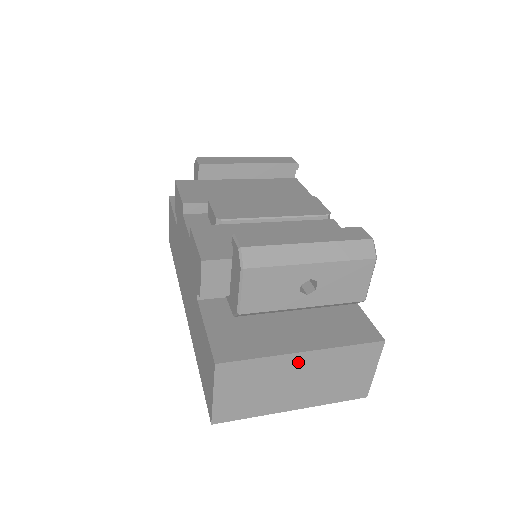
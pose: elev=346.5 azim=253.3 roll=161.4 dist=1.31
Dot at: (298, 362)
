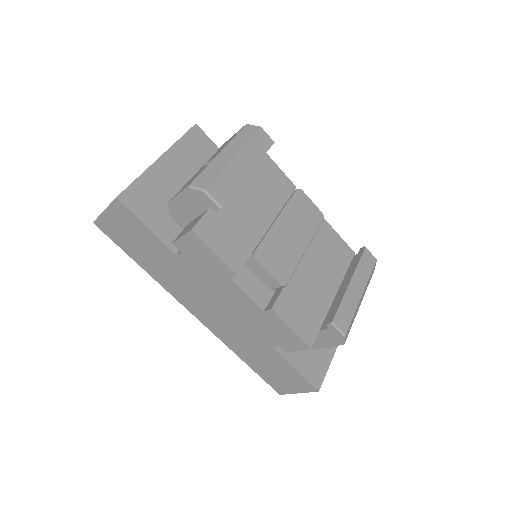
Dot at: occluded
